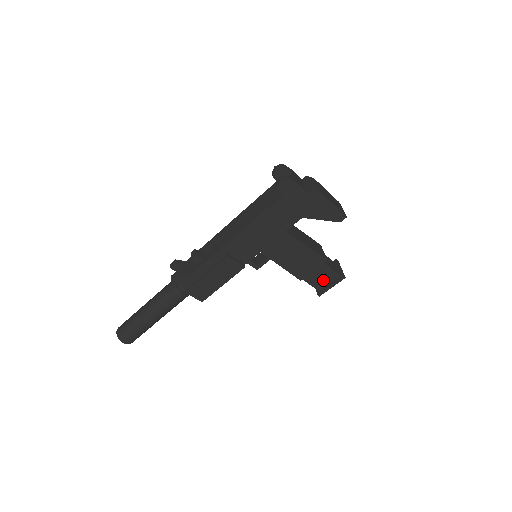
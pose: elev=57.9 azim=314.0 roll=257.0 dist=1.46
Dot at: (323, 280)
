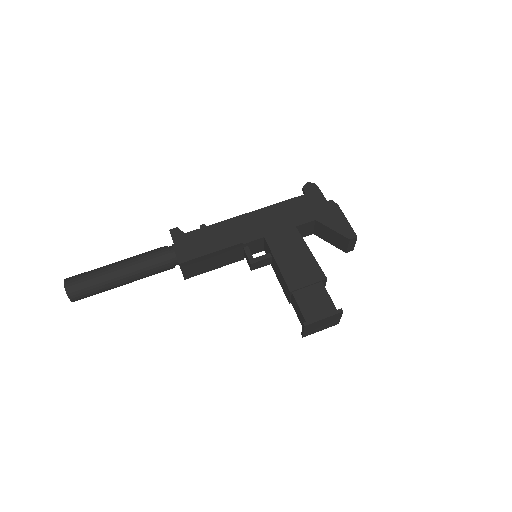
Dot at: (315, 307)
